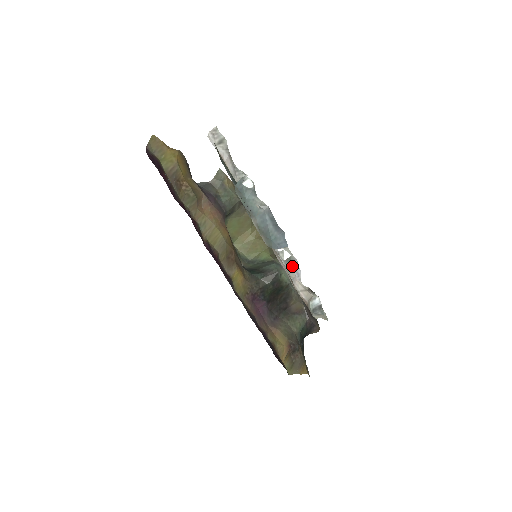
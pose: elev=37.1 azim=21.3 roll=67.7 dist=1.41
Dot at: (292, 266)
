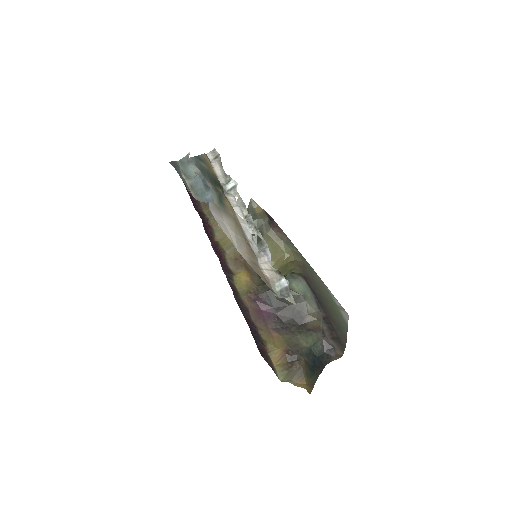
Dot at: (263, 249)
